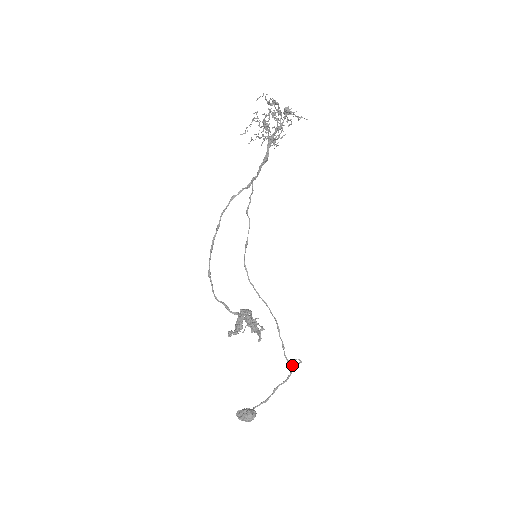
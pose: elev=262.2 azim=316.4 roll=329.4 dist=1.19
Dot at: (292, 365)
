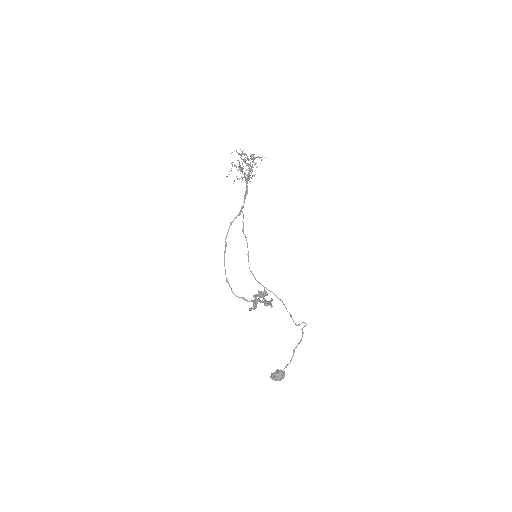
Dot at: occluded
